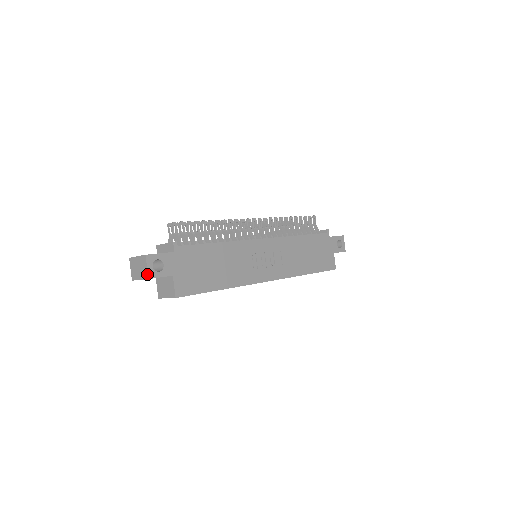
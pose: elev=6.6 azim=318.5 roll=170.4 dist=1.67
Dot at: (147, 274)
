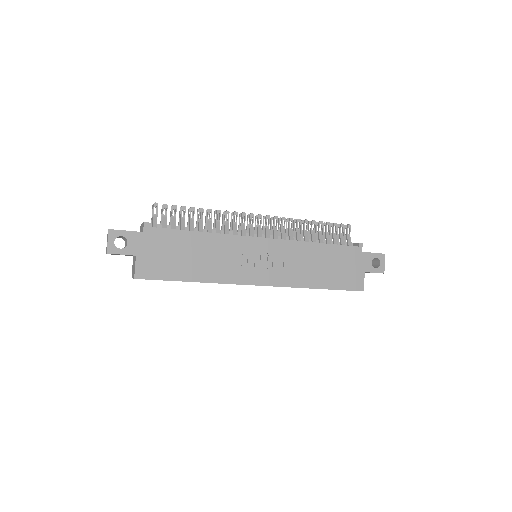
Dot at: (107, 248)
